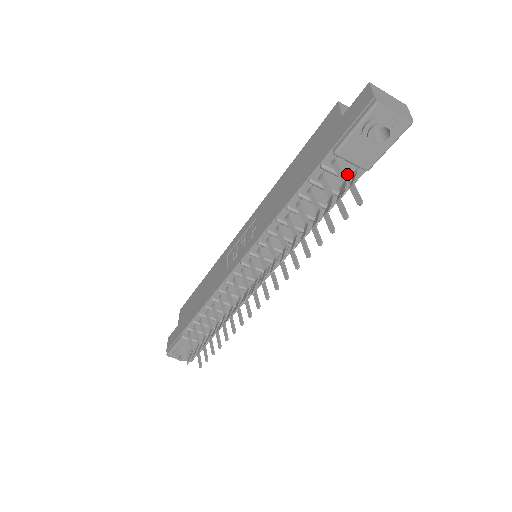
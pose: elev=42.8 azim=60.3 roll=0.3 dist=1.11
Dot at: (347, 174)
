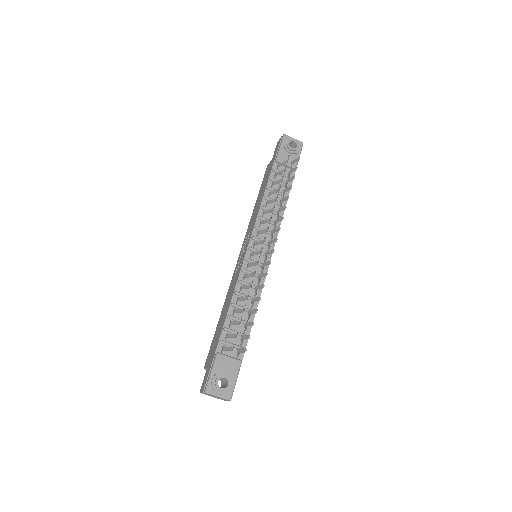
Dot at: (287, 175)
